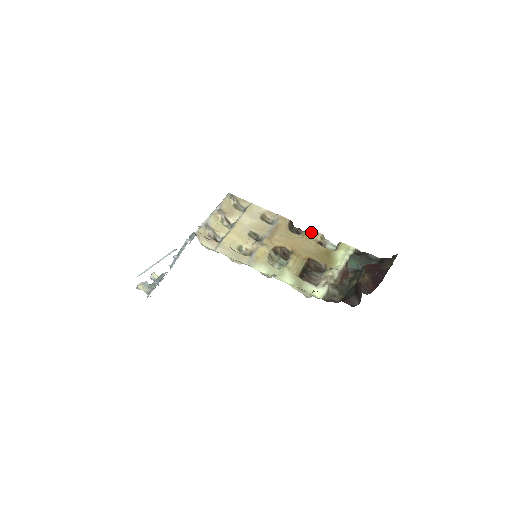
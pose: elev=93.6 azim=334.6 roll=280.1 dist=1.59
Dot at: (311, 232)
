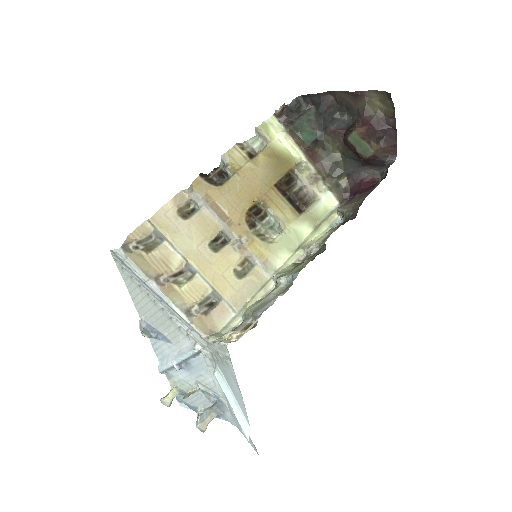
Dot at: (230, 157)
